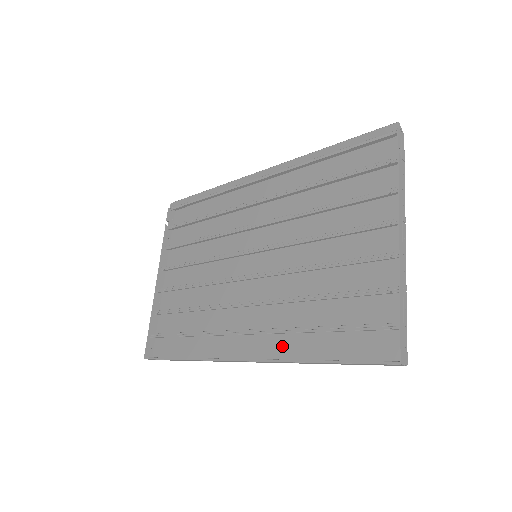
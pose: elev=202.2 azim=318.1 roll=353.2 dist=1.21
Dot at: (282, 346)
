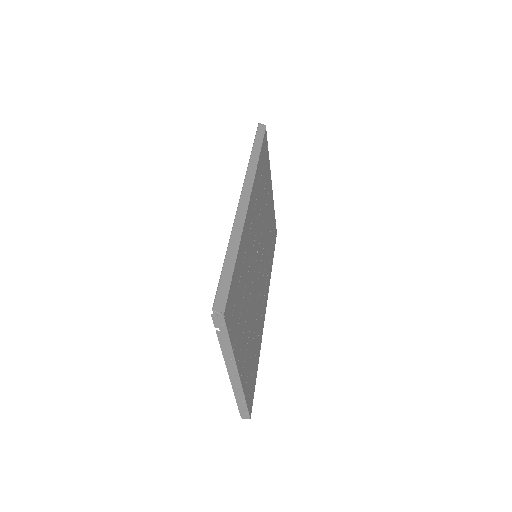
Dot at: (261, 328)
